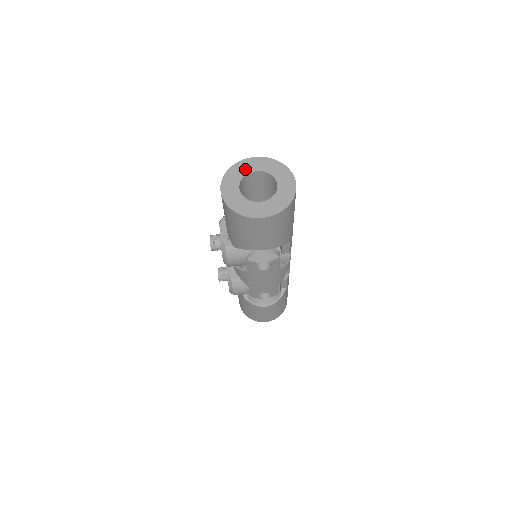
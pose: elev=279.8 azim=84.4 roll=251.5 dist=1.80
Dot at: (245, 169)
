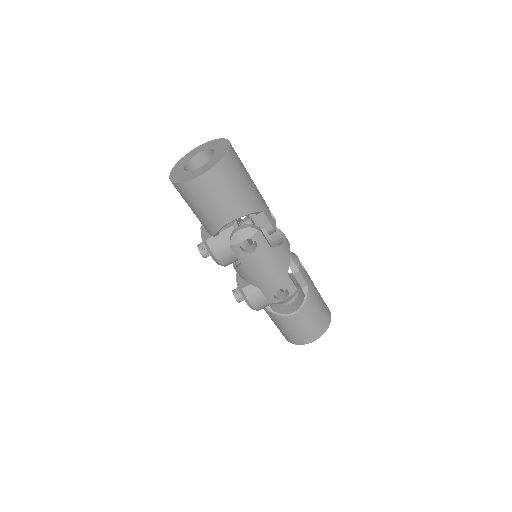
Dot at: (189, 157)
